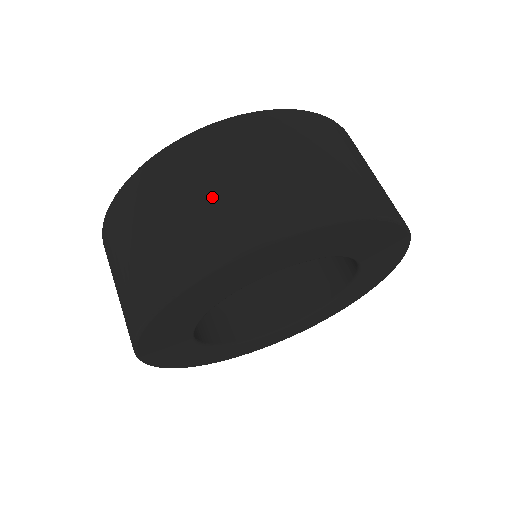
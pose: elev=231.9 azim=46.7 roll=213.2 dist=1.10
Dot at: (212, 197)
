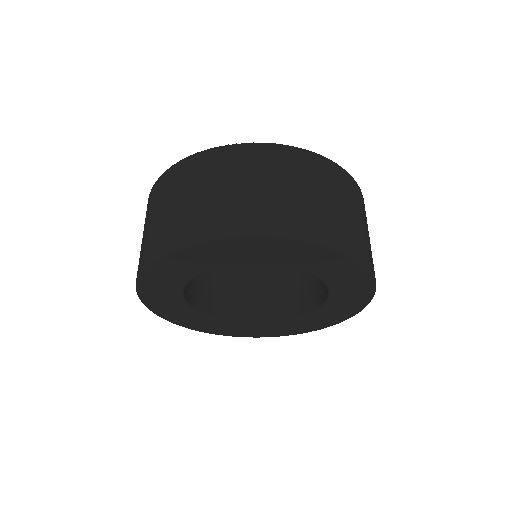
Dot at: (311, 197)
